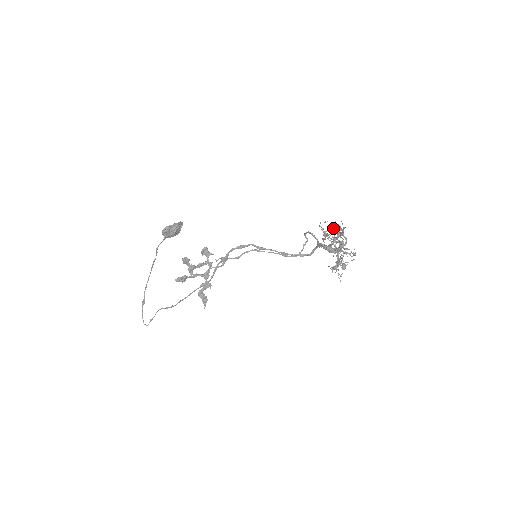
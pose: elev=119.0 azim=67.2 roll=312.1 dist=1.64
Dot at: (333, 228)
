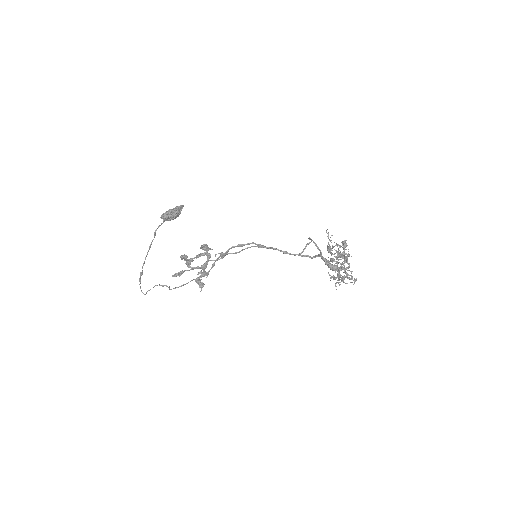
Dot at: (338, 248)
